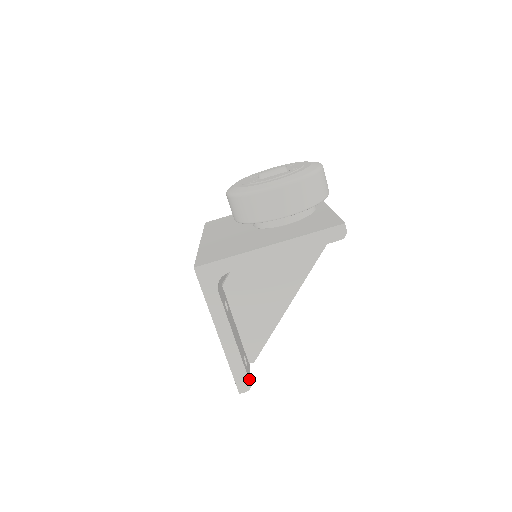
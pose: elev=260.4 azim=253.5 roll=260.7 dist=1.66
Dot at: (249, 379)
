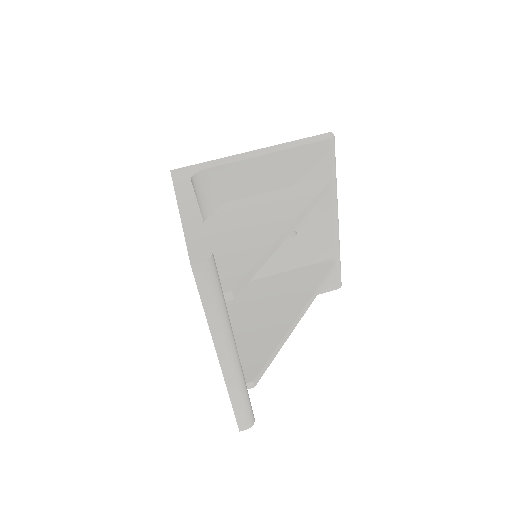
Dot at: (212, 251)
